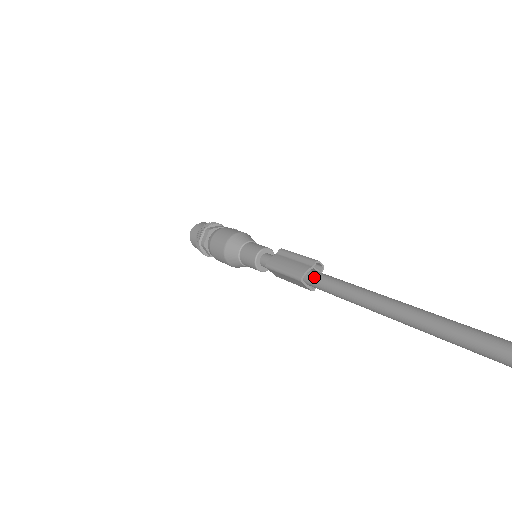
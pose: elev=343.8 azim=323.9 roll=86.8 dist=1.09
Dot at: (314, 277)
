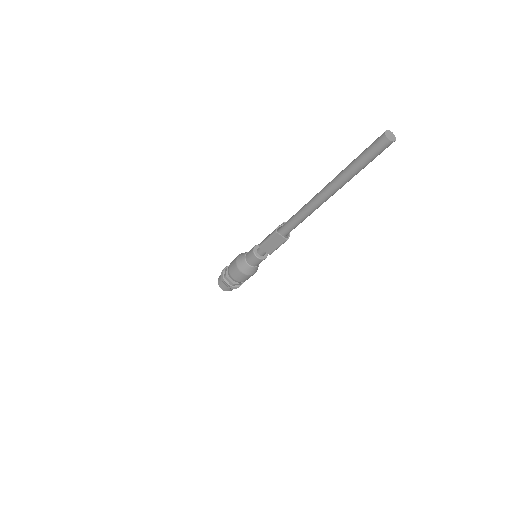
Dot at: (282, 226)
